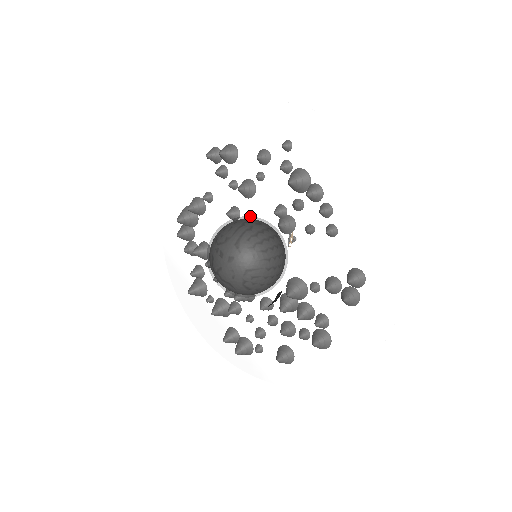
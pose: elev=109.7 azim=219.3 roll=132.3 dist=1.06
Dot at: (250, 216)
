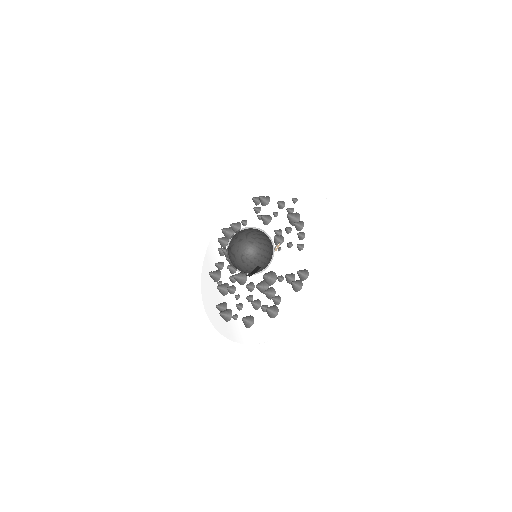
Dot at: occluded
